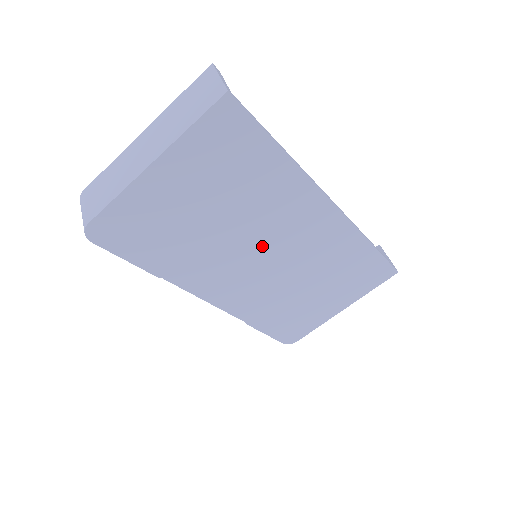
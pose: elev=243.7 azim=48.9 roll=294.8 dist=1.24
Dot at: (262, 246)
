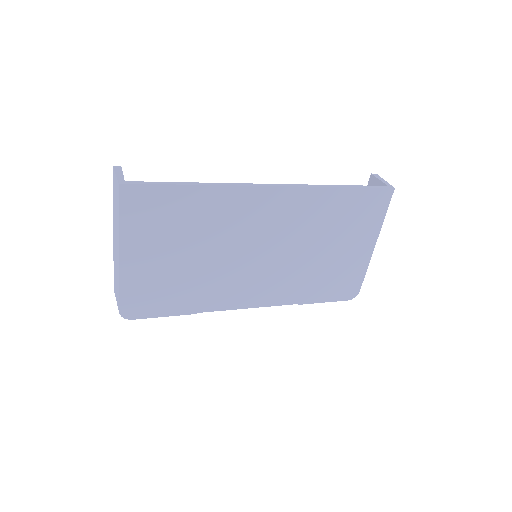
Dot at: (248, 249)
